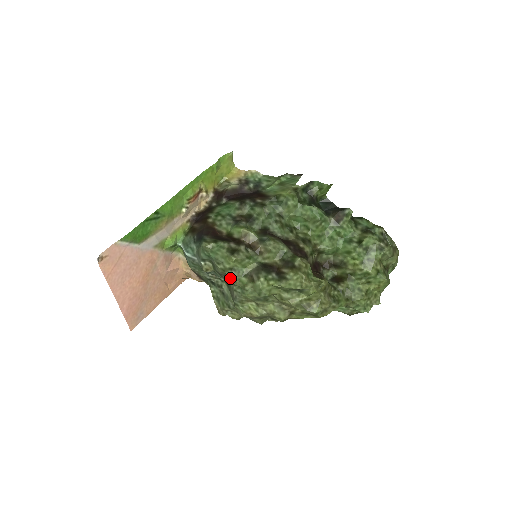
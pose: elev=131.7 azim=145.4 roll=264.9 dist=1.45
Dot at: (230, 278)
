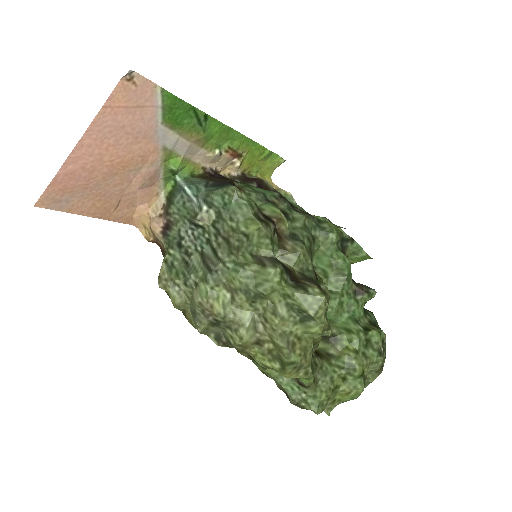
Dot at: (237, 242)
